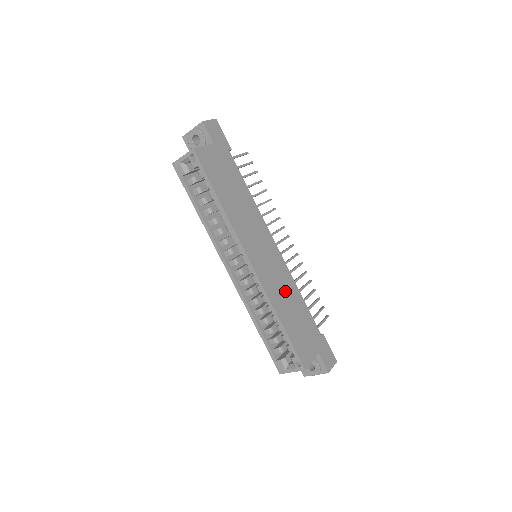
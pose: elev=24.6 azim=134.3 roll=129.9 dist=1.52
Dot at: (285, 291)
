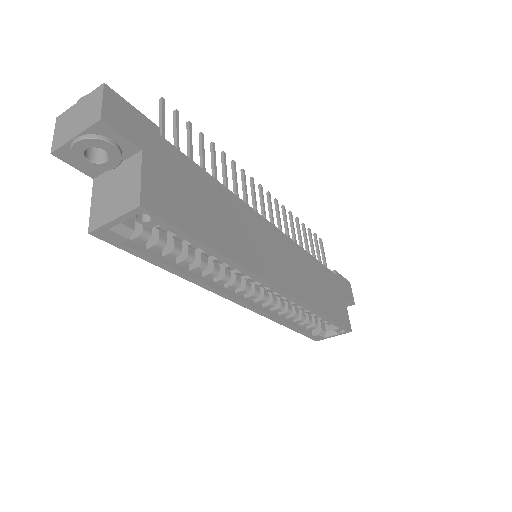
Dot at: (306, 273)
